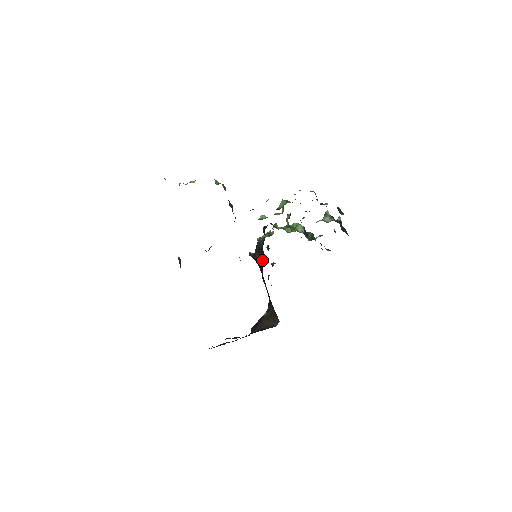
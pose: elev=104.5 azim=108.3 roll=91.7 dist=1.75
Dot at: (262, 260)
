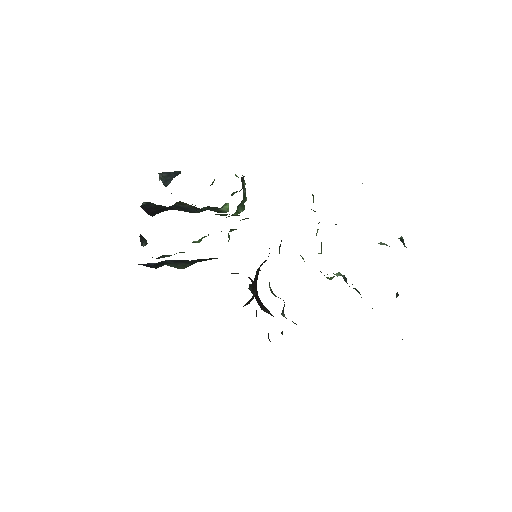
Dot at: occluded
